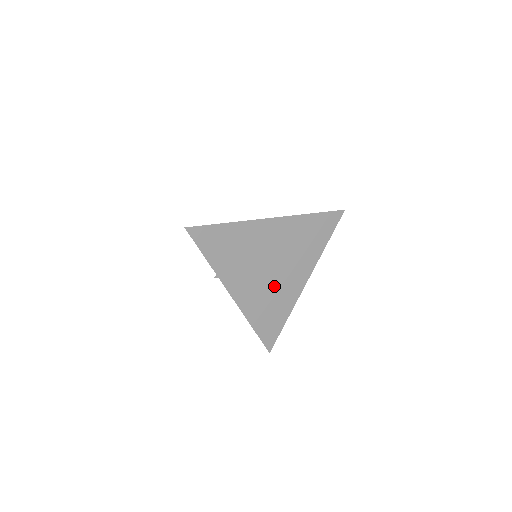
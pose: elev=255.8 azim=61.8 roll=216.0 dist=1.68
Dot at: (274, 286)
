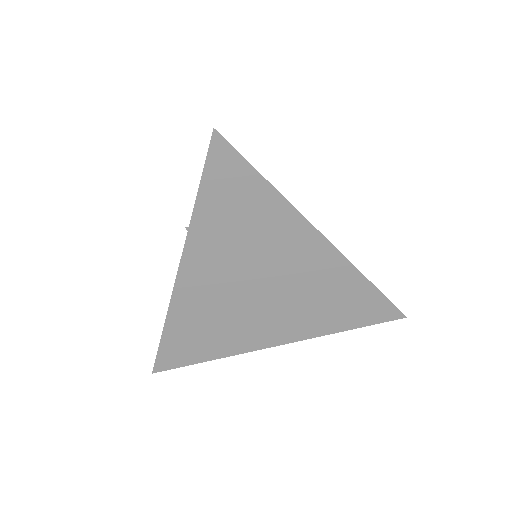
Dot at: (239, 313)
